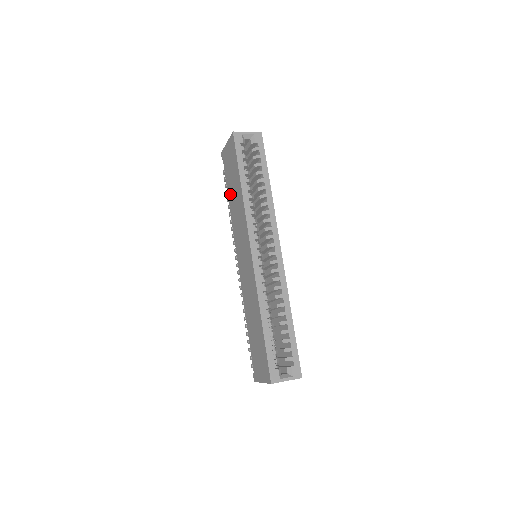
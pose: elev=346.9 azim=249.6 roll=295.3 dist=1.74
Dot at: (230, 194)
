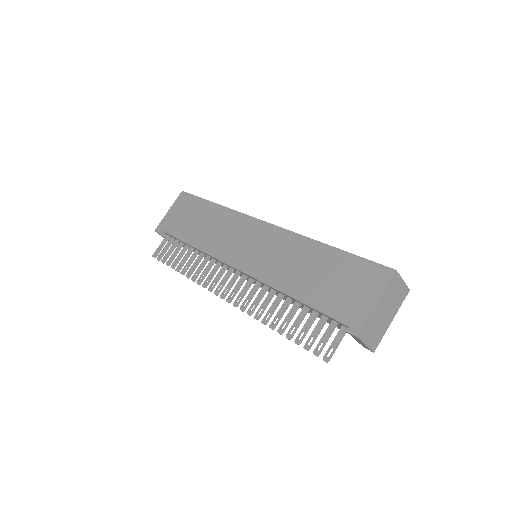
Dot at: (190, 235)
